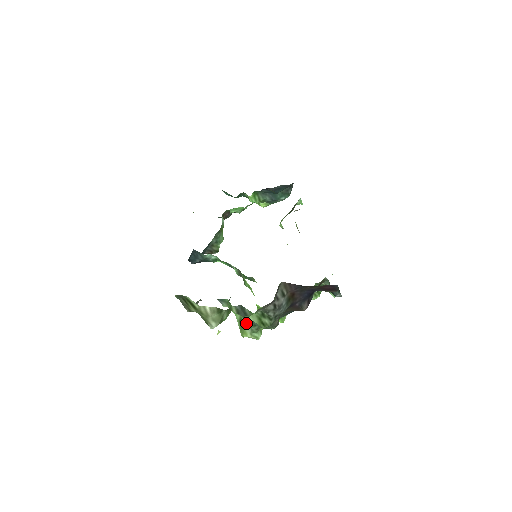
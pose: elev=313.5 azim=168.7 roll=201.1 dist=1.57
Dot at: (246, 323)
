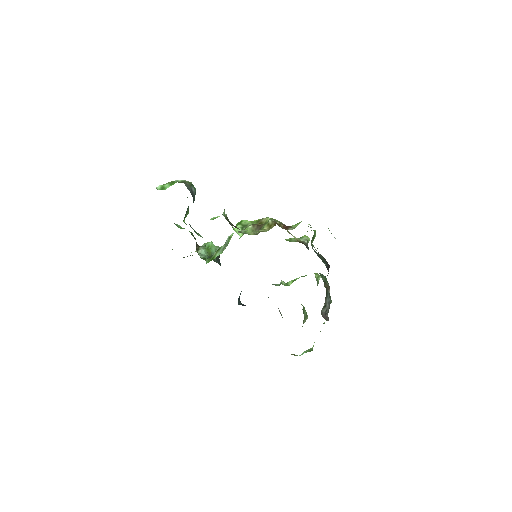
Dot at: occluded
